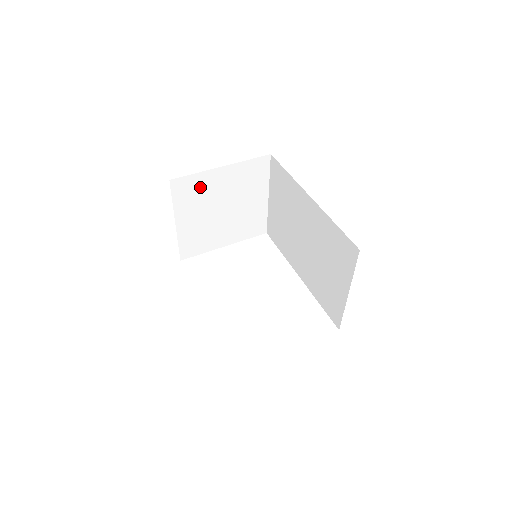
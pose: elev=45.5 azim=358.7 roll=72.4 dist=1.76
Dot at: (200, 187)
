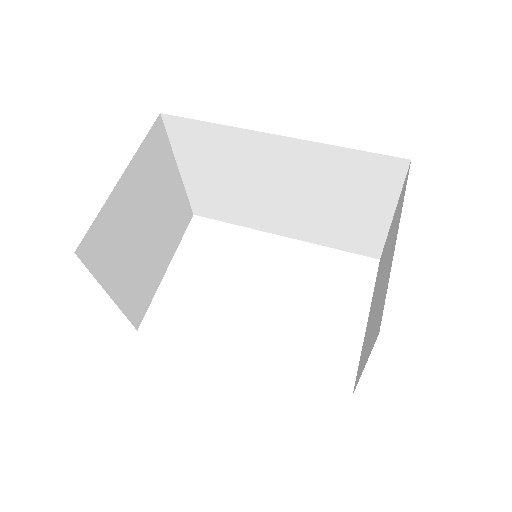
Dot at: (112, 226)
